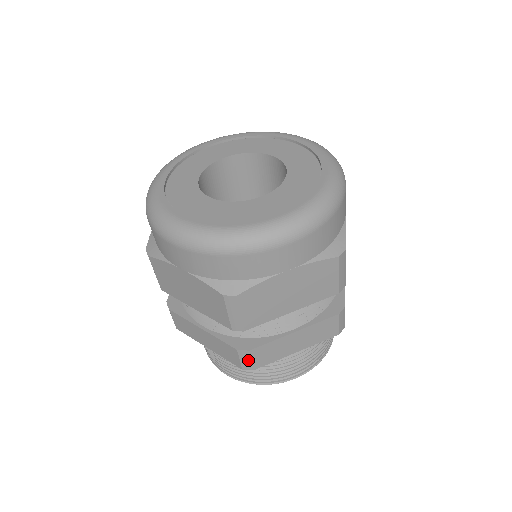
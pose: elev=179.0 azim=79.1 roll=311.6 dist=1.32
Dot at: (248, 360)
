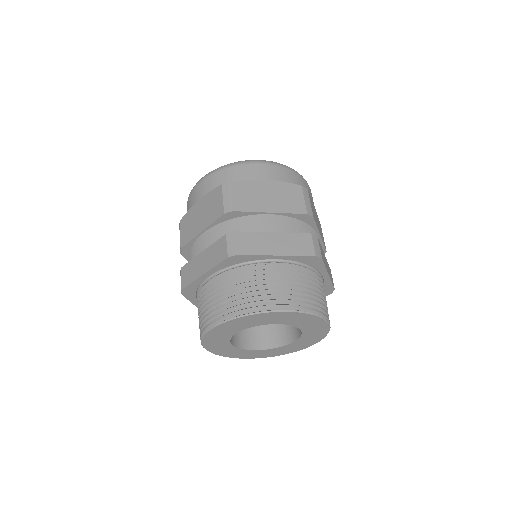
Dot at: (318, 246)
